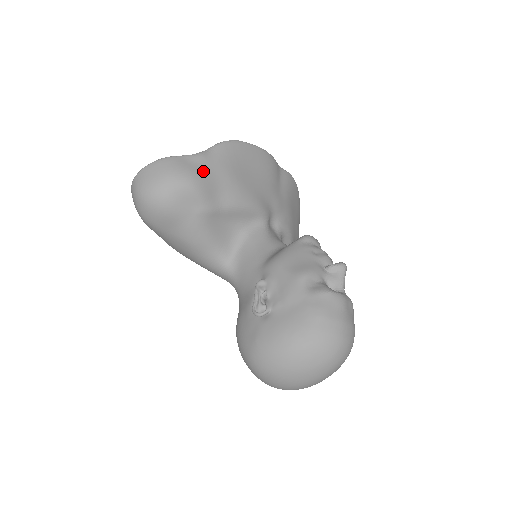
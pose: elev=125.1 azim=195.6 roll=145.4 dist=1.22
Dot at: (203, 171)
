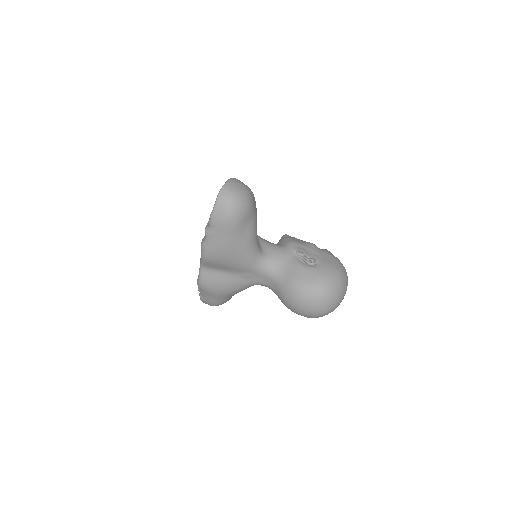
Dot at: occluded
